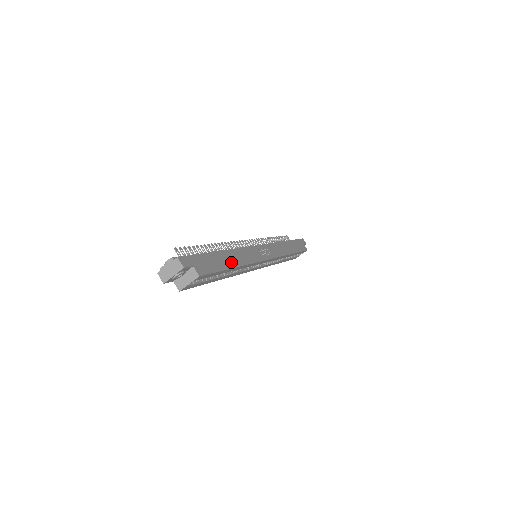
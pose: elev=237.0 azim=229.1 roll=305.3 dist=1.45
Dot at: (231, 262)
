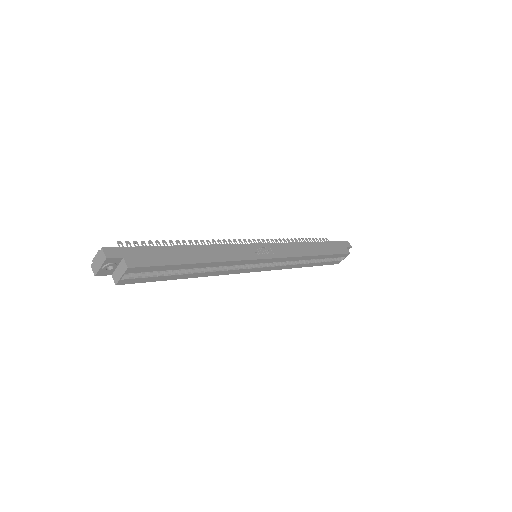
Dot at: (194, 257)
